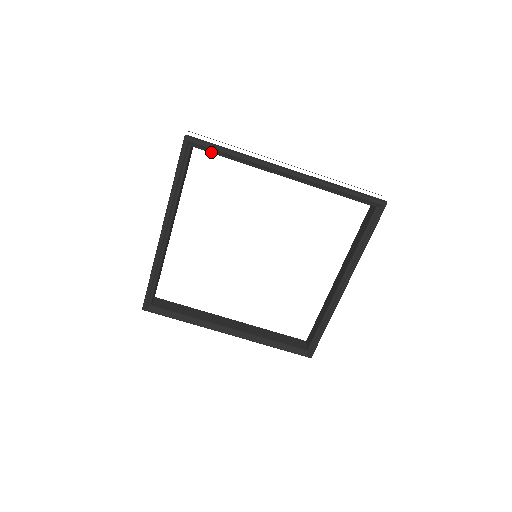
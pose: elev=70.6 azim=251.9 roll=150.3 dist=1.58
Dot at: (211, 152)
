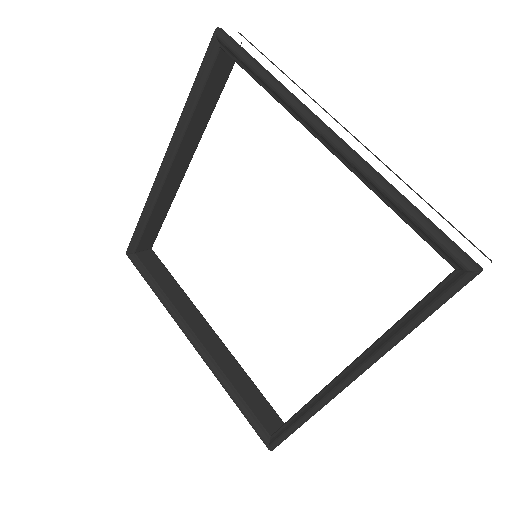
Dot at: (239, 64)
